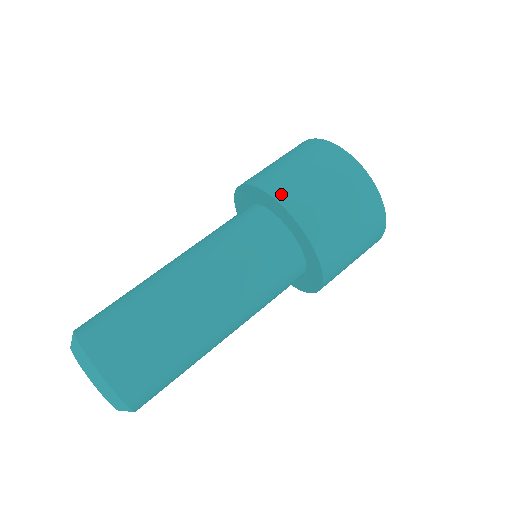
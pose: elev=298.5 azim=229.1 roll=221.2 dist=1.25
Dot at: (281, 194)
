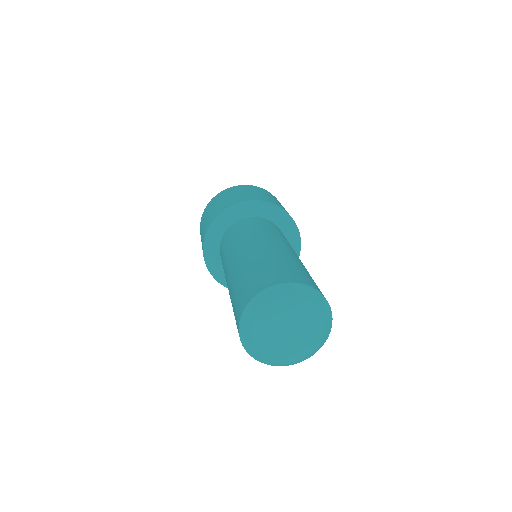
Dot at: (241, 200)
